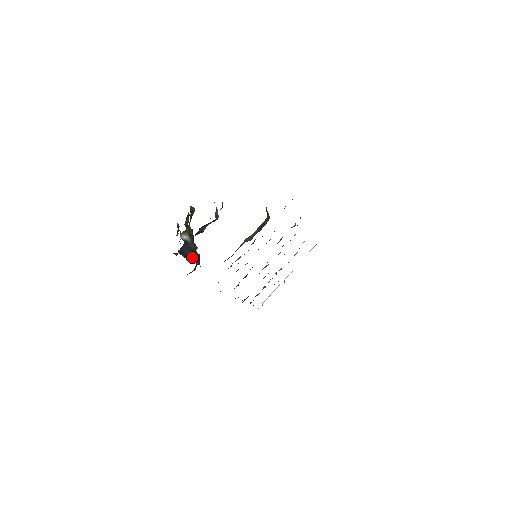
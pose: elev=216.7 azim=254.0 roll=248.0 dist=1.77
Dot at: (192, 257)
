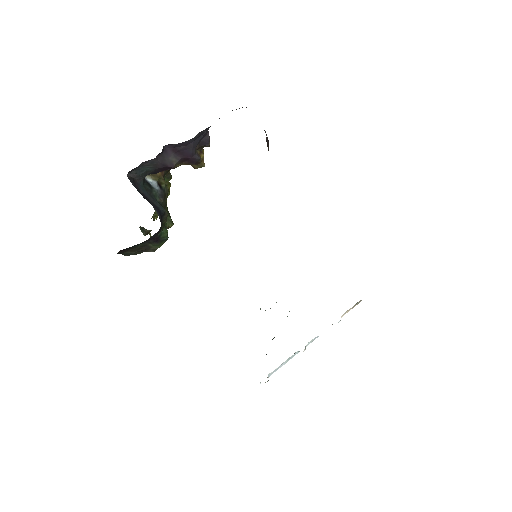
Dot at: (151, 202)
